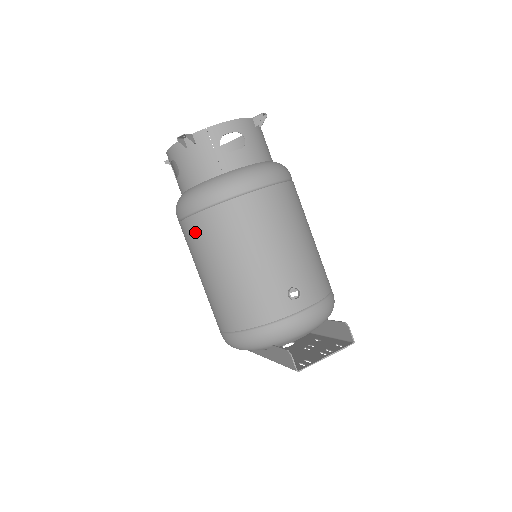
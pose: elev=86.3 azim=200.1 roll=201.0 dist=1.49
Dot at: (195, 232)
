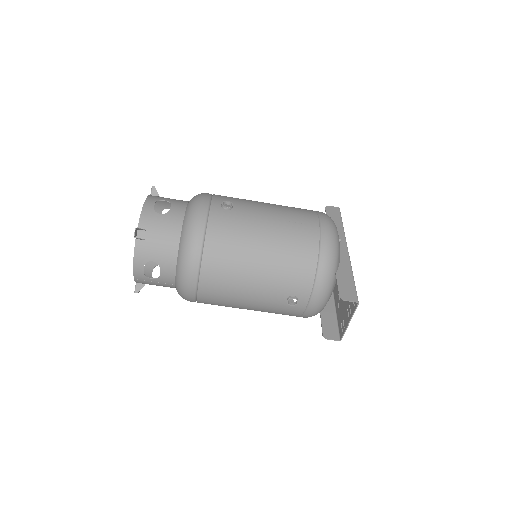
Dot at: occluded
